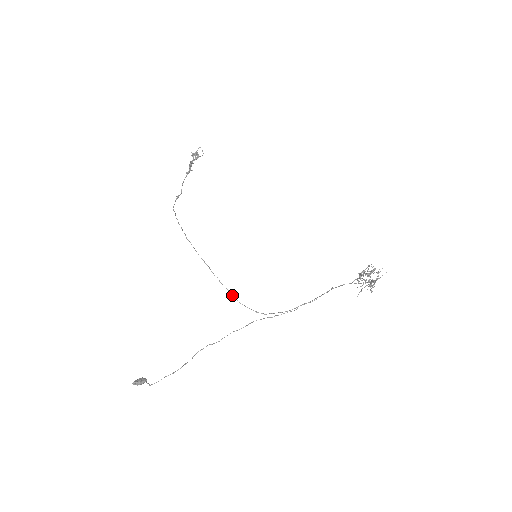
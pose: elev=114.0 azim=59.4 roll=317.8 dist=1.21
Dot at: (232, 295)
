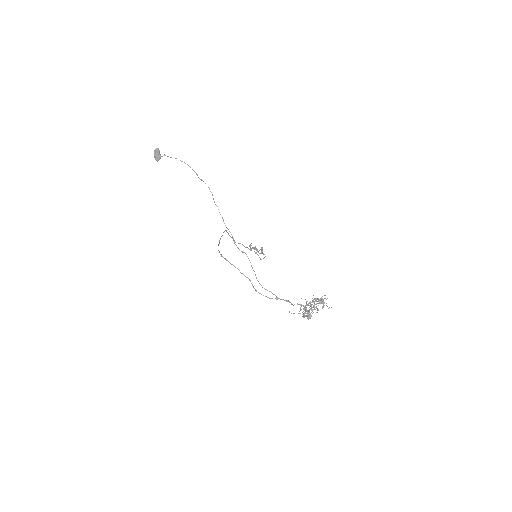
Dot at: occluded
